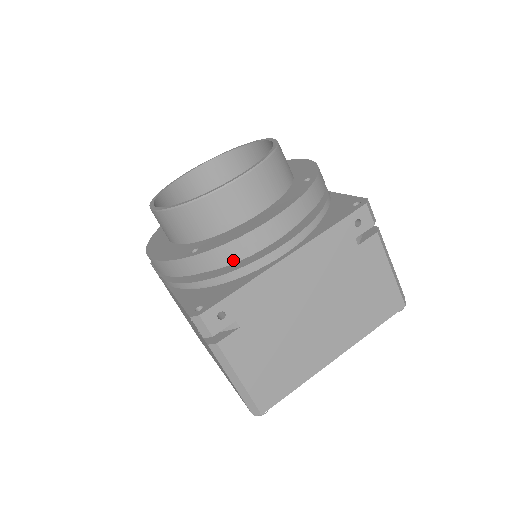
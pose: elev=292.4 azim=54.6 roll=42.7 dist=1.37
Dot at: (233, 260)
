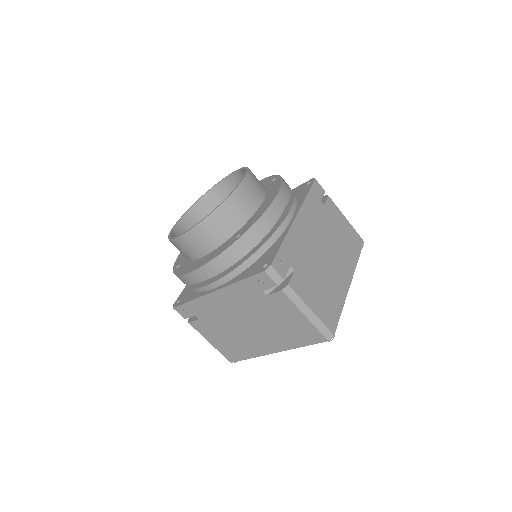
Dot at: (268, 228)
